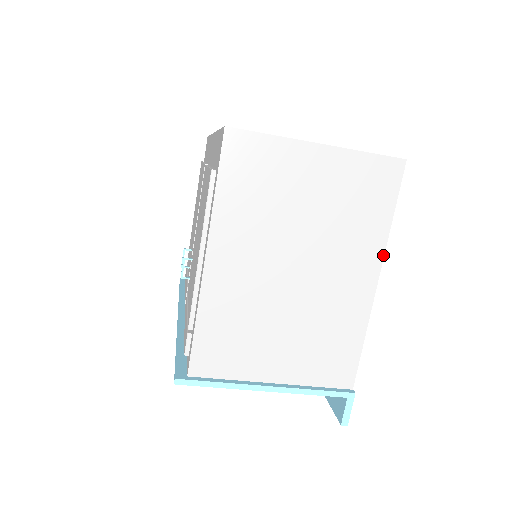
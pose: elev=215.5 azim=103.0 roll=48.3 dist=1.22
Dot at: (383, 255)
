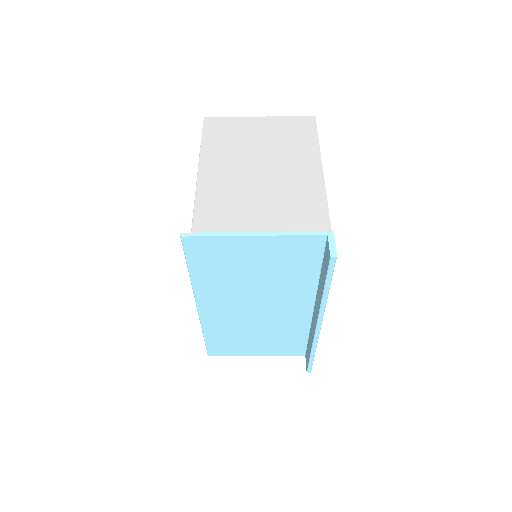
Dot at: (320, 156)
